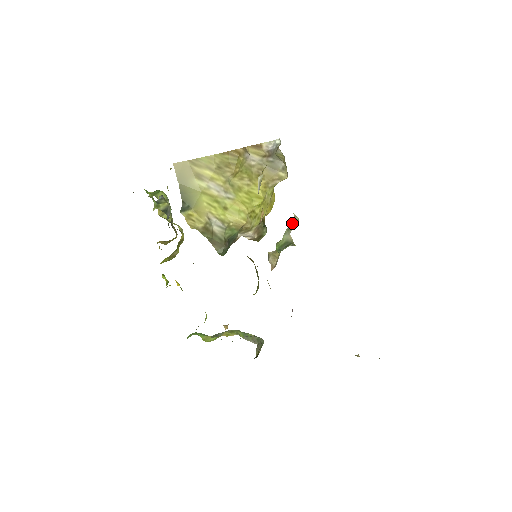
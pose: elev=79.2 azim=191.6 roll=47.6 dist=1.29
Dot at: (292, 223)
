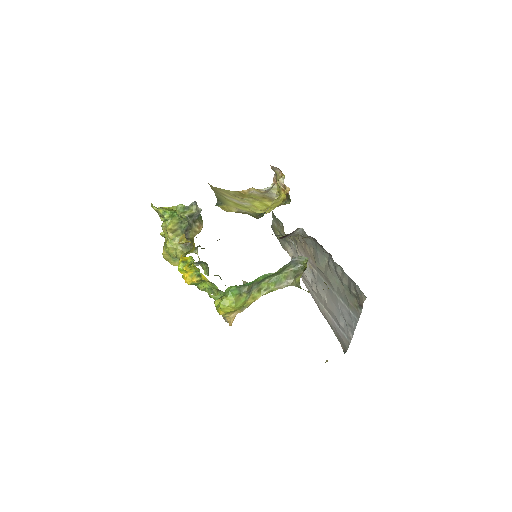
Dot at: occluded
